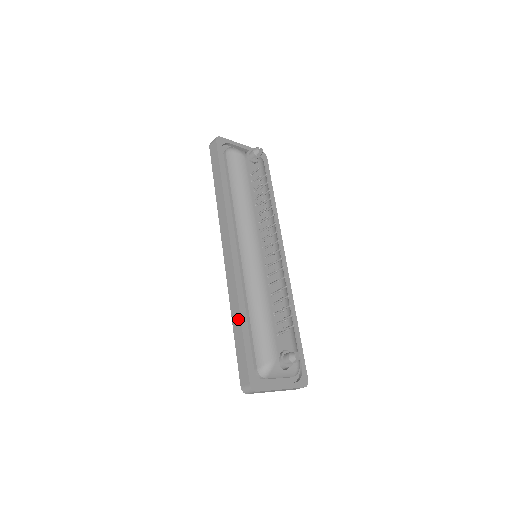
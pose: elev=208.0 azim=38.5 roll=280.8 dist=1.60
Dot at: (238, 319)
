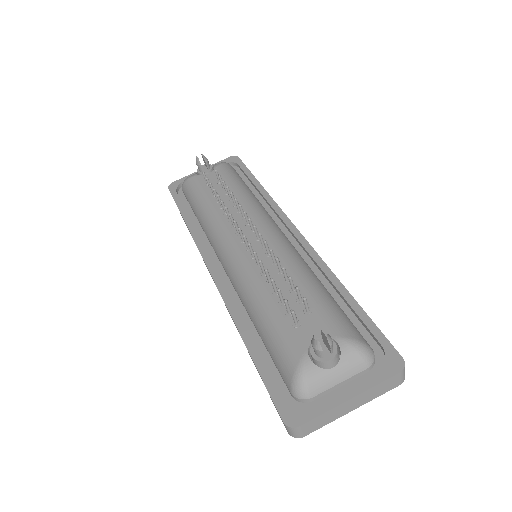
Dot at: occluded
